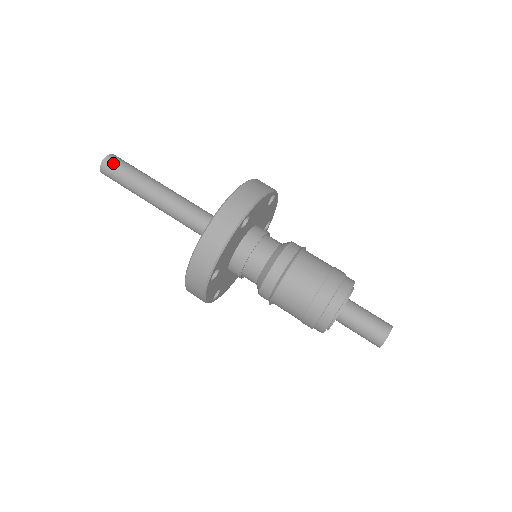
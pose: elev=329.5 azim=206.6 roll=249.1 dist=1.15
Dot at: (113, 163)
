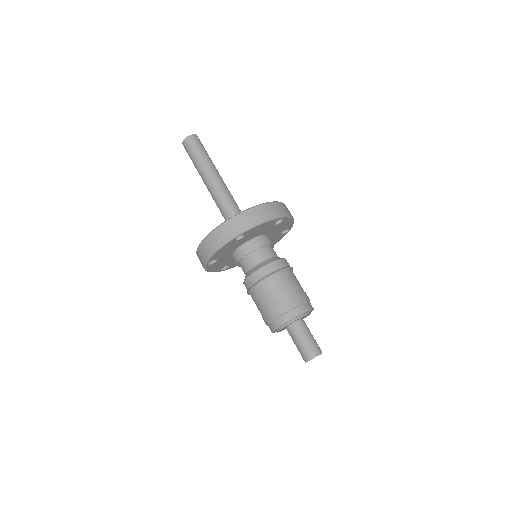
Dot at: (198, 141)
